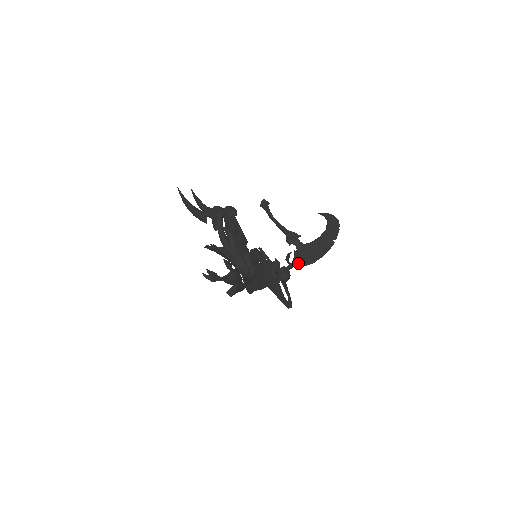
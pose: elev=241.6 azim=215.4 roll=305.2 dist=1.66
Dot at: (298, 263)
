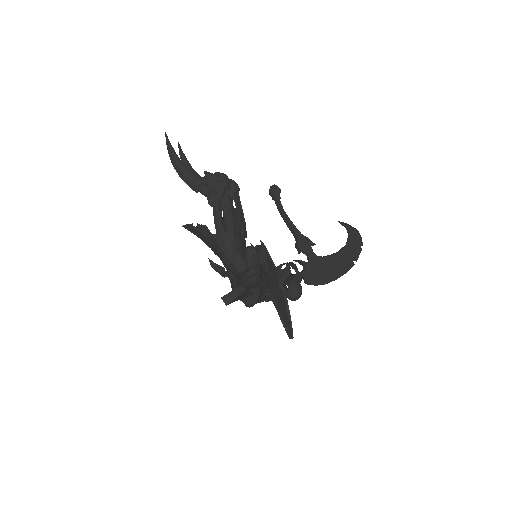
Dot at: (308, 279)
